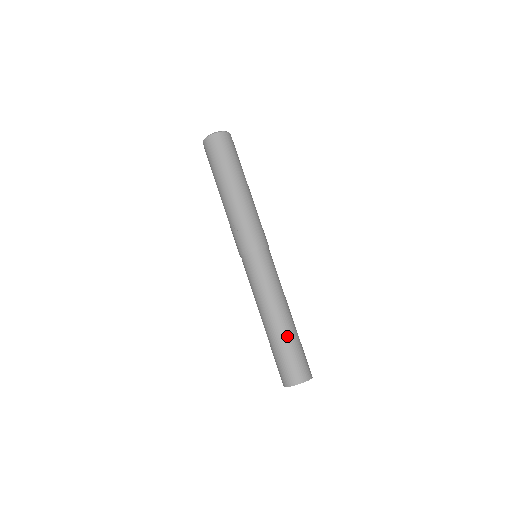
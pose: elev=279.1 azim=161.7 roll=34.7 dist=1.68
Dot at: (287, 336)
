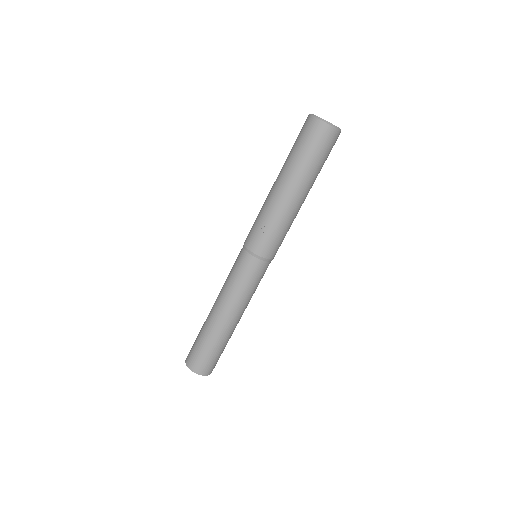
Dot at: (223, 339)
